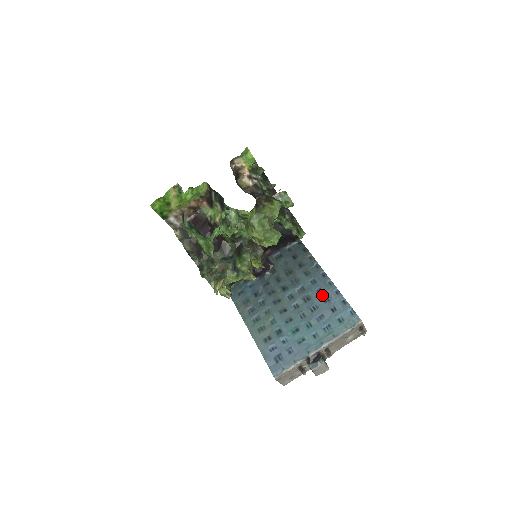
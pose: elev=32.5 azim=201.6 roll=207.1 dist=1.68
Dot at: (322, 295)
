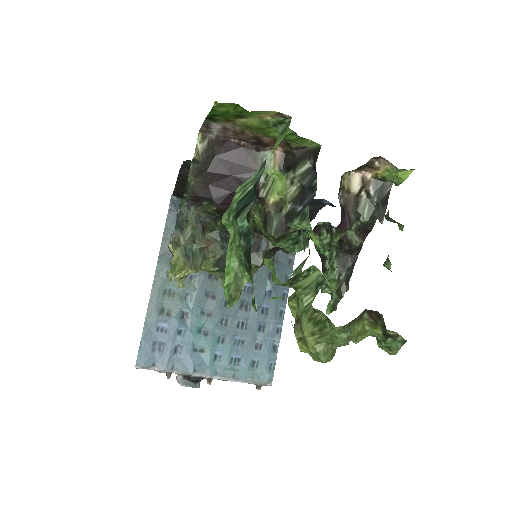
Dot at: (263, 319)
